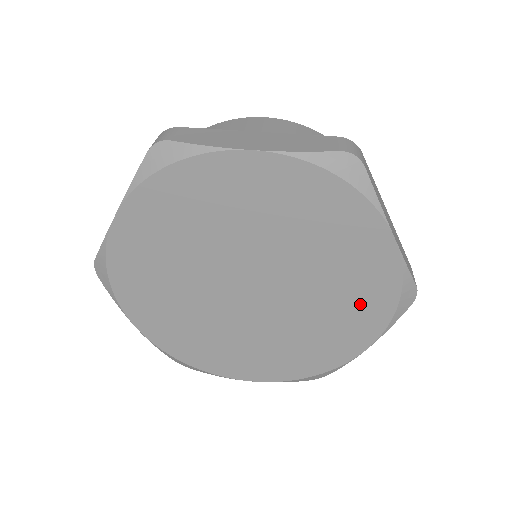
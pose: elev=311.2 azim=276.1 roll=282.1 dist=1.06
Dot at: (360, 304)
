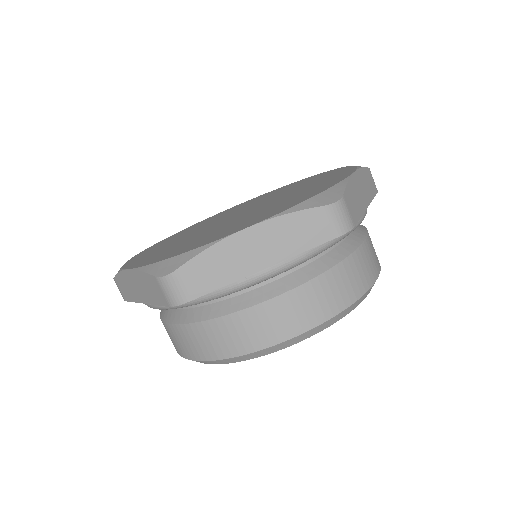
Dot at: (288, 203)
